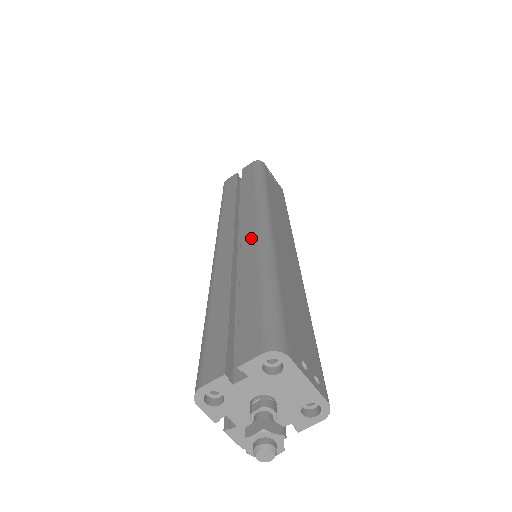
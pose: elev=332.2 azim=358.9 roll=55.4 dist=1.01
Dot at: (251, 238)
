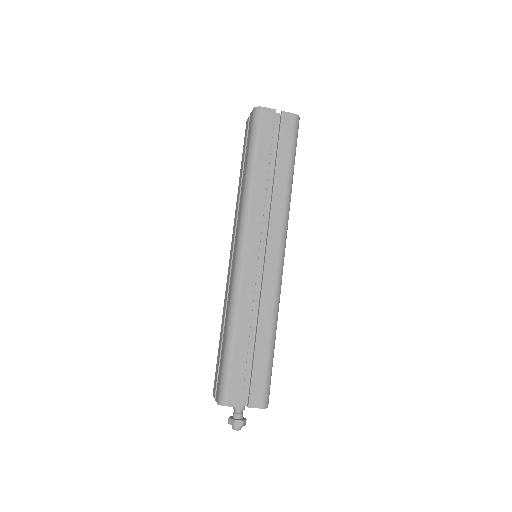
Dot at: (271, 284)
